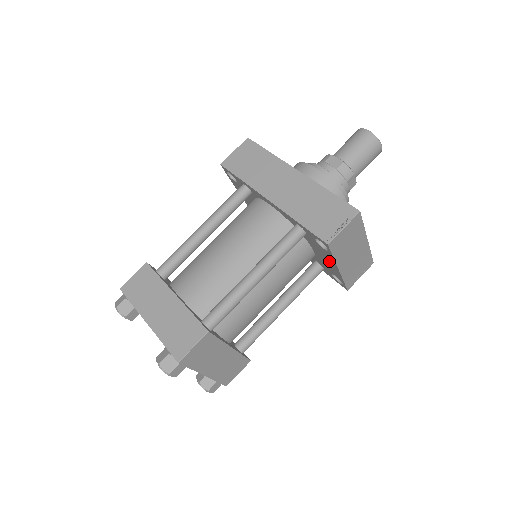
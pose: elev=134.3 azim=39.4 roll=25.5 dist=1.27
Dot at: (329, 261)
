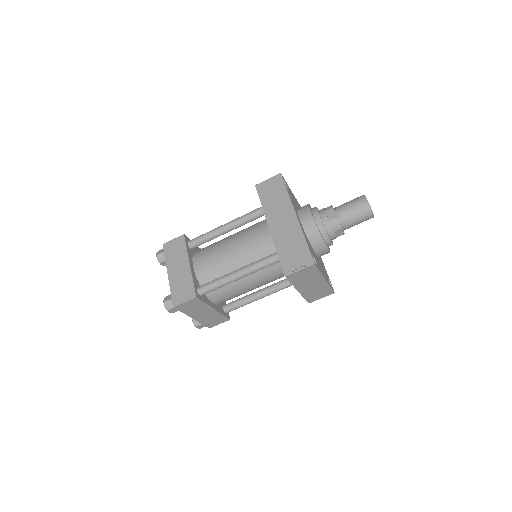
Dot at: occluded
